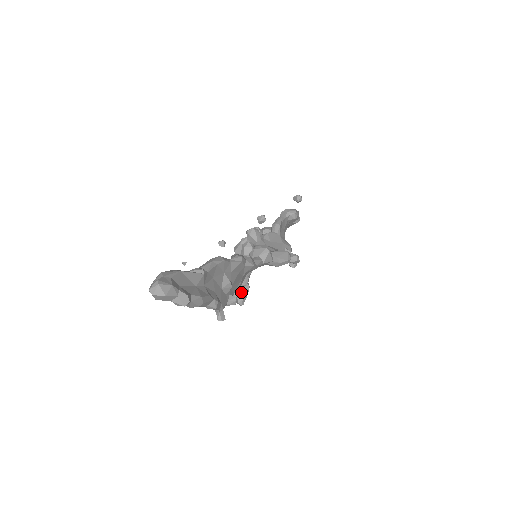
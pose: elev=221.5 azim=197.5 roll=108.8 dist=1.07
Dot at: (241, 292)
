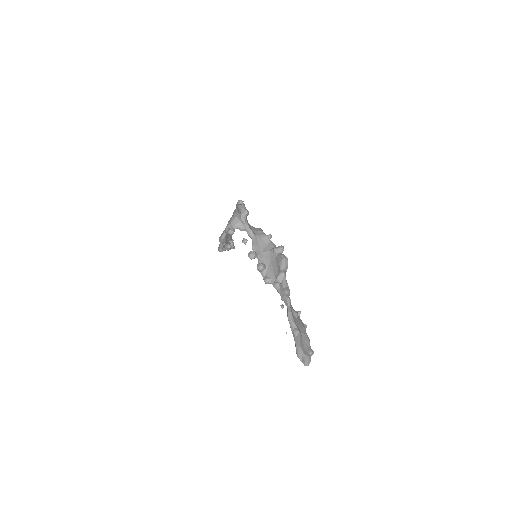
Dot at: (231, 245)
